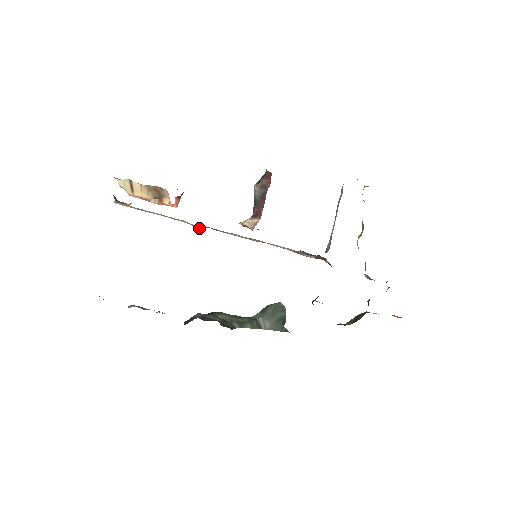
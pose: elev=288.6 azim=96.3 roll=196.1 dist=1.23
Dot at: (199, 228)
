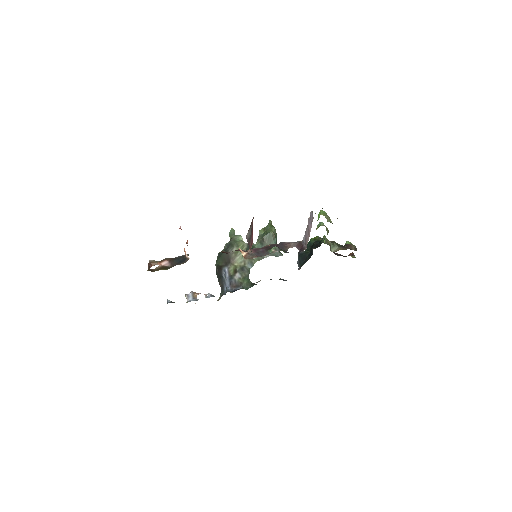
Dot at: occluded
